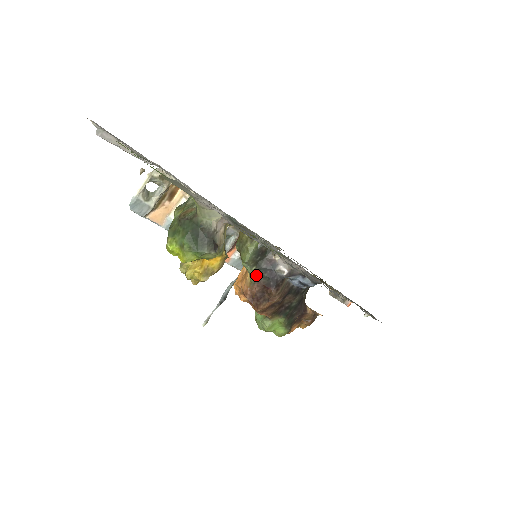
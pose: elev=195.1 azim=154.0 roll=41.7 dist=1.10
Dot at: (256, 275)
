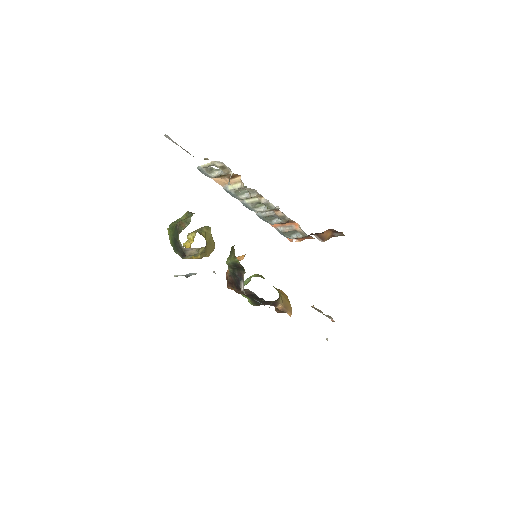
Dot at: (231, 273)
